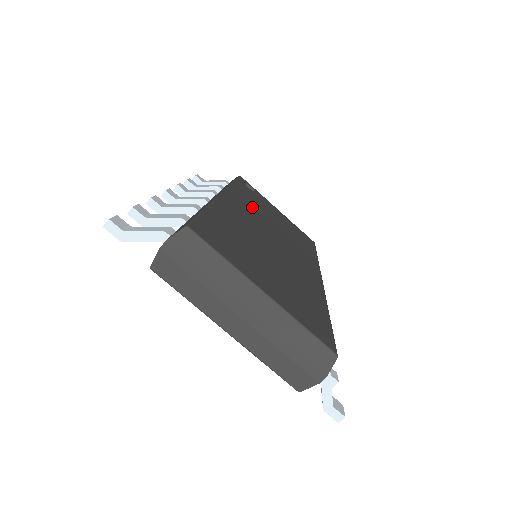
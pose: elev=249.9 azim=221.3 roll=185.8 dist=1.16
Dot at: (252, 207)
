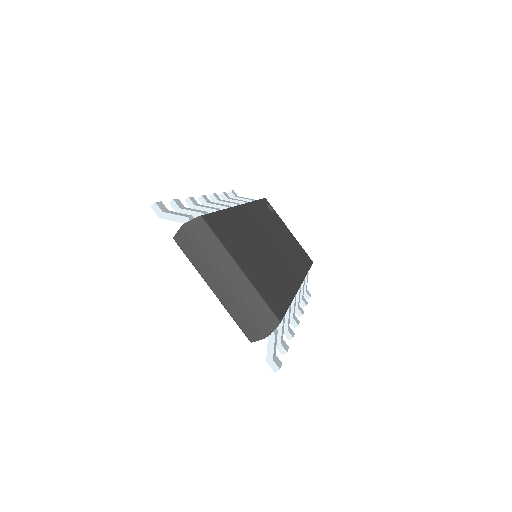
Dot at: (263, 221)
